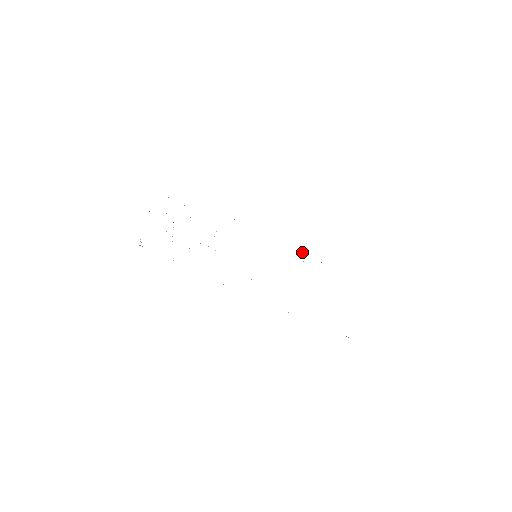
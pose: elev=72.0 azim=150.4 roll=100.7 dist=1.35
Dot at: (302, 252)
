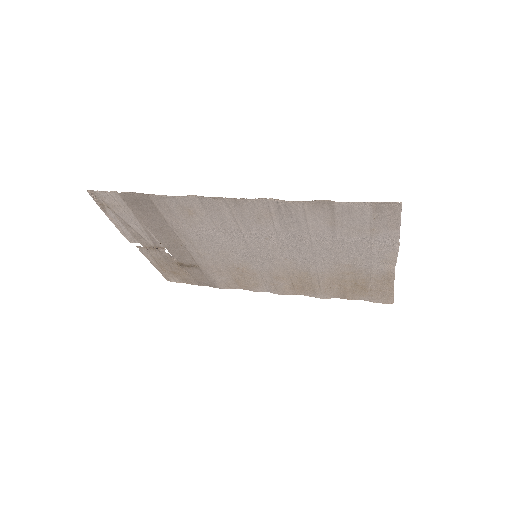
Dot at: occluded
